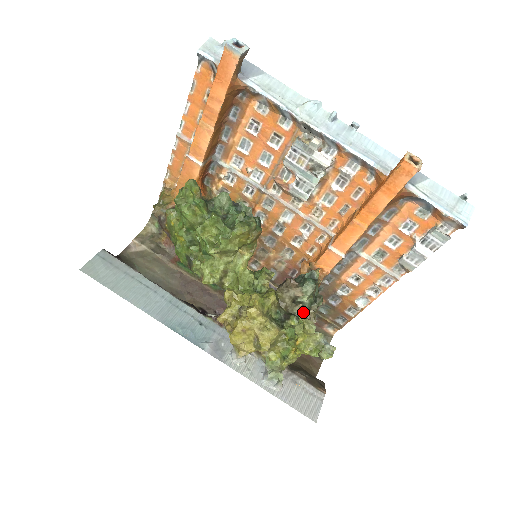
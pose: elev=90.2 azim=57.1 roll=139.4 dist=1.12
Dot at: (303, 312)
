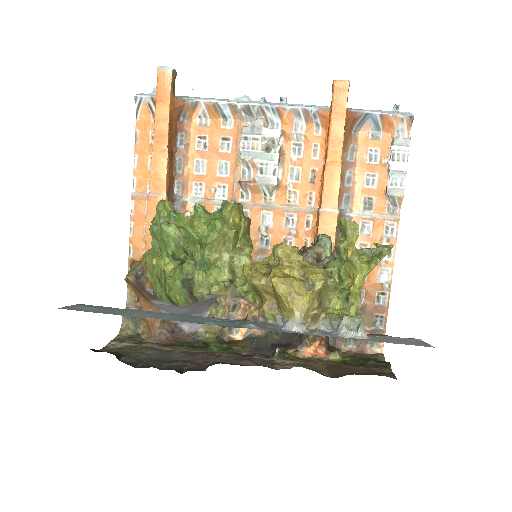
Dot at: occluded
